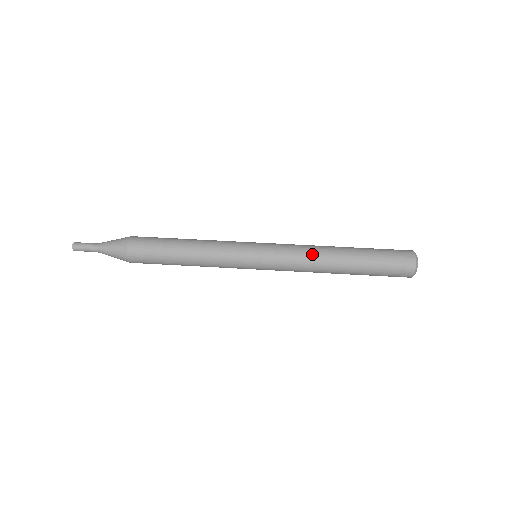
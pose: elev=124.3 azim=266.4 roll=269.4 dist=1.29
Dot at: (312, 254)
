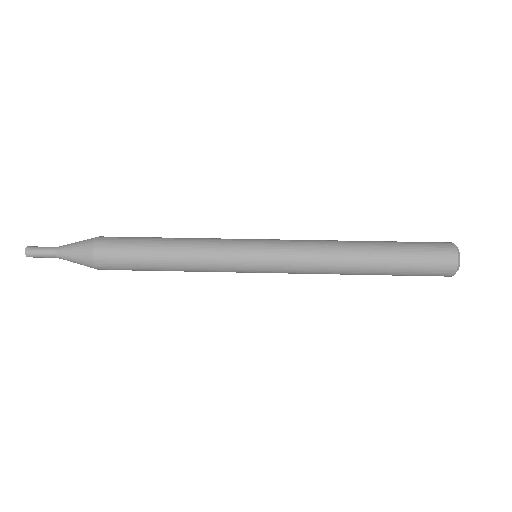
Dot at: (327, 256)
